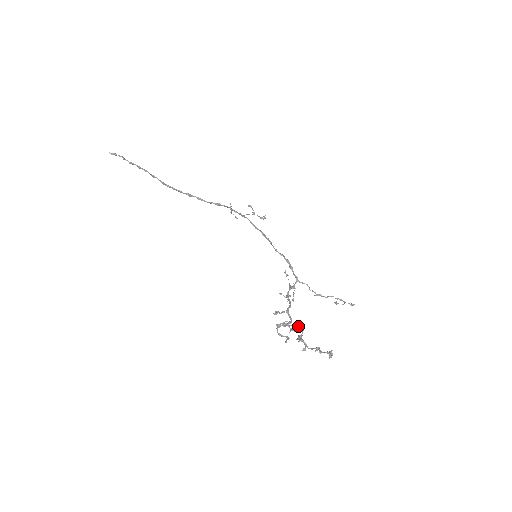
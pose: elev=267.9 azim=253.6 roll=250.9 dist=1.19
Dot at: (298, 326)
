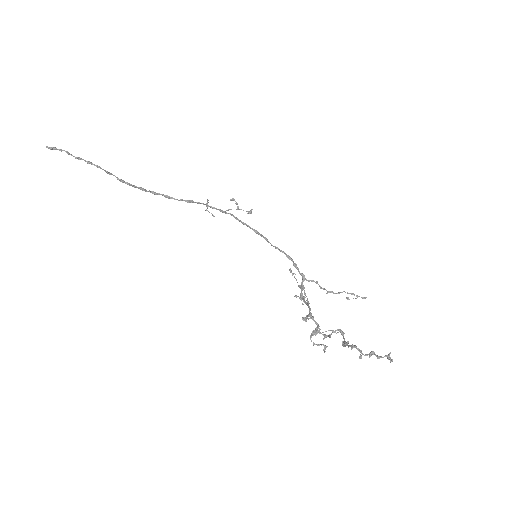
Dot at: (336, 330)
